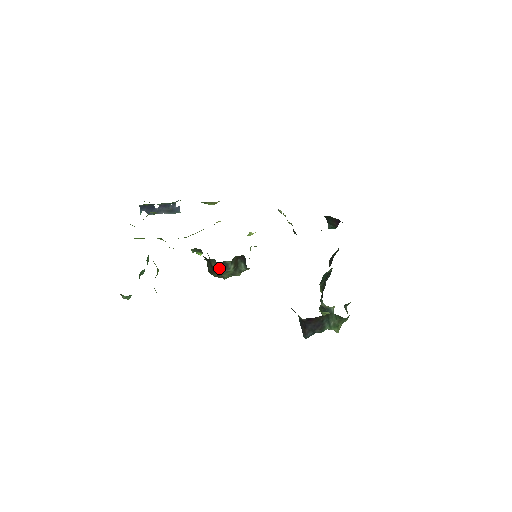
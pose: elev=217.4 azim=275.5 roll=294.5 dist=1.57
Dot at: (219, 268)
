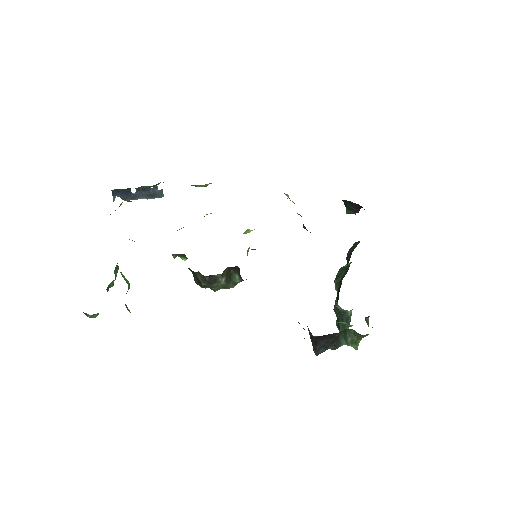
Dot at: (207, 282)
